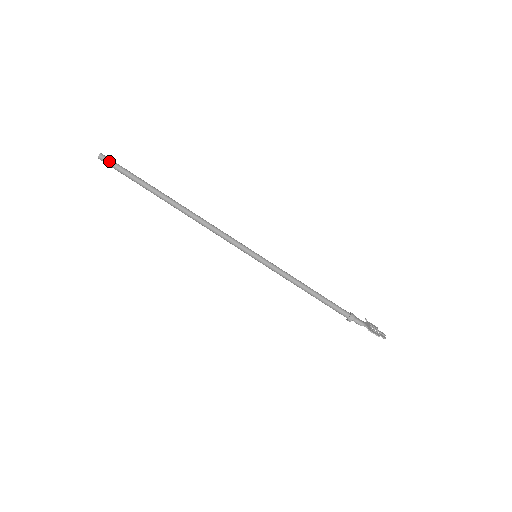
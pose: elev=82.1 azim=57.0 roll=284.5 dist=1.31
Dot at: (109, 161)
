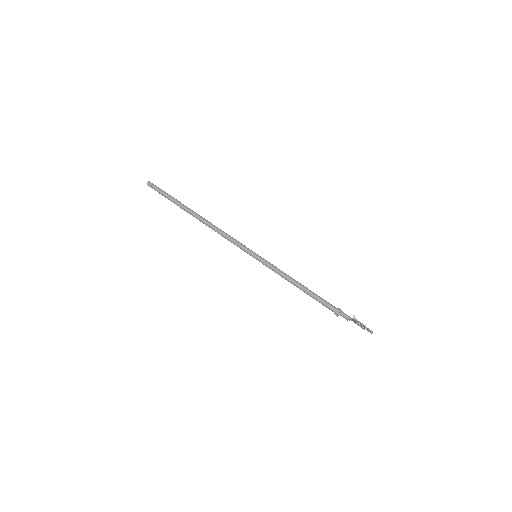
Dot at: (155, 185)
